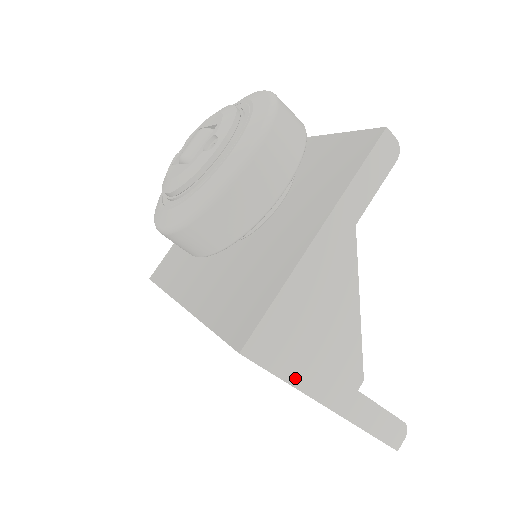
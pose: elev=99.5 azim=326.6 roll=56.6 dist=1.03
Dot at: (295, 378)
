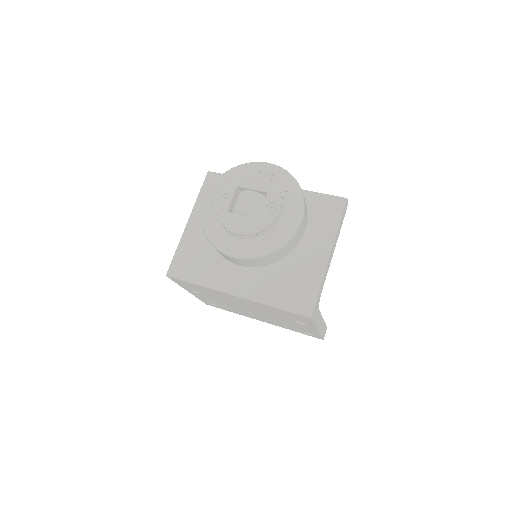
Dot at: (316, 321)
